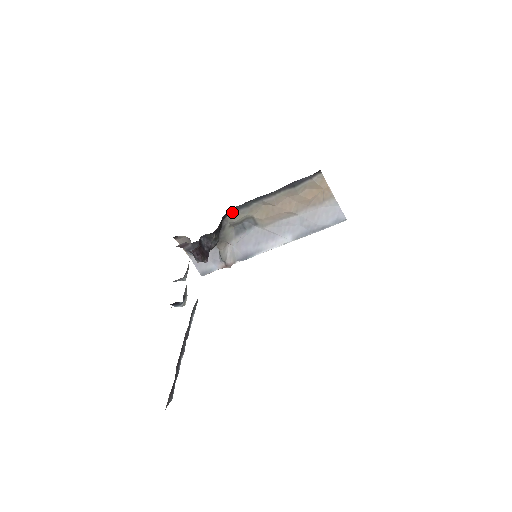
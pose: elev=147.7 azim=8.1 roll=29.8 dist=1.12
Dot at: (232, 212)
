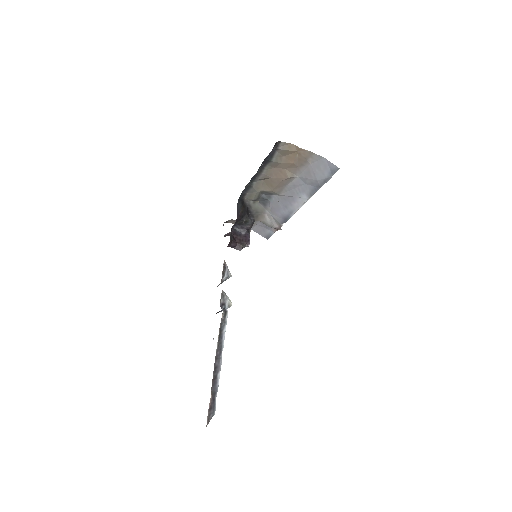
Dot at: (245, 194)
